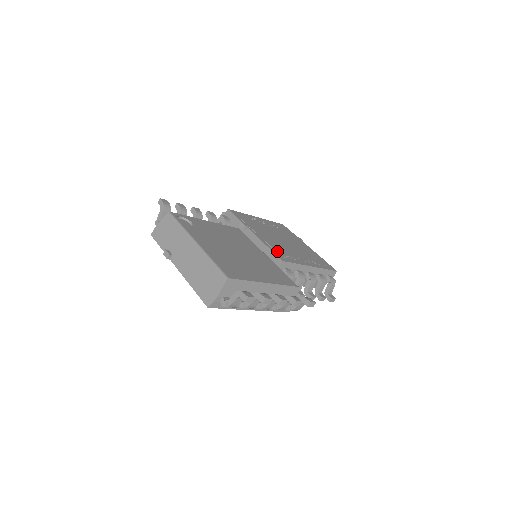
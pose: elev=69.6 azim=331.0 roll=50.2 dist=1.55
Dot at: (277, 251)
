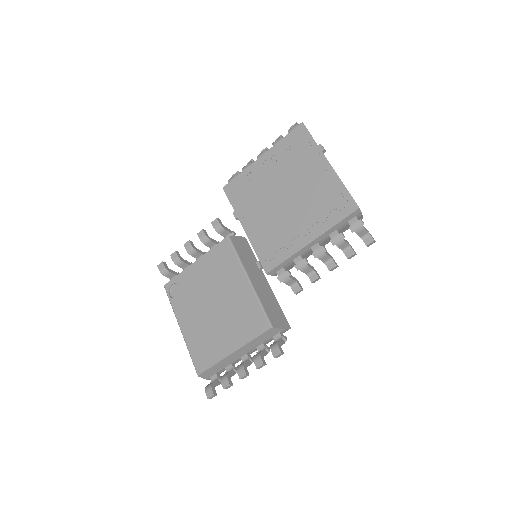
Dot at: (264, 252)
